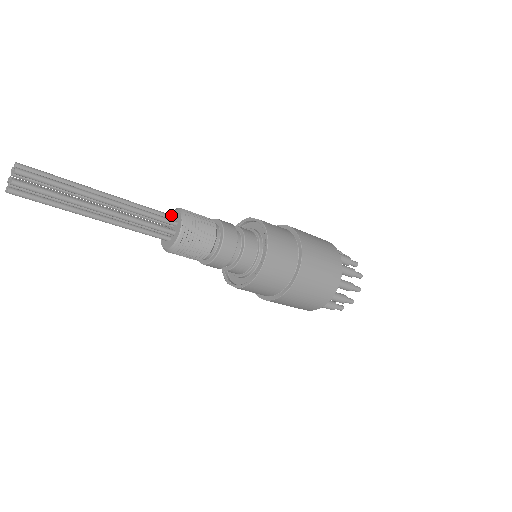
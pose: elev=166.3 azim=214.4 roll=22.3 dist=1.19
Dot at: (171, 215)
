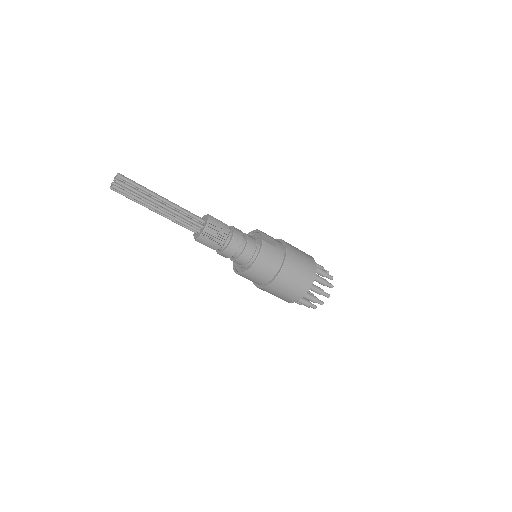
Dot at: (203, 220)
